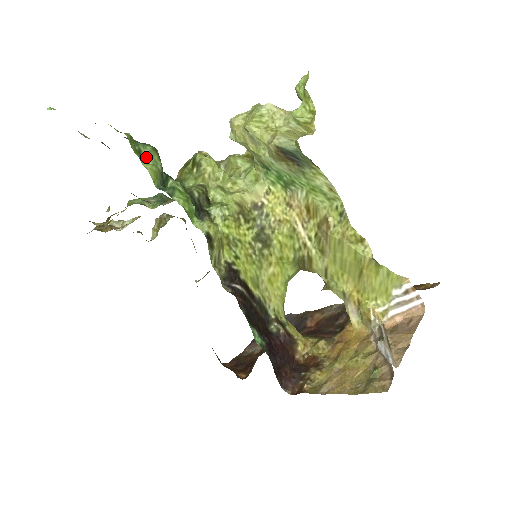
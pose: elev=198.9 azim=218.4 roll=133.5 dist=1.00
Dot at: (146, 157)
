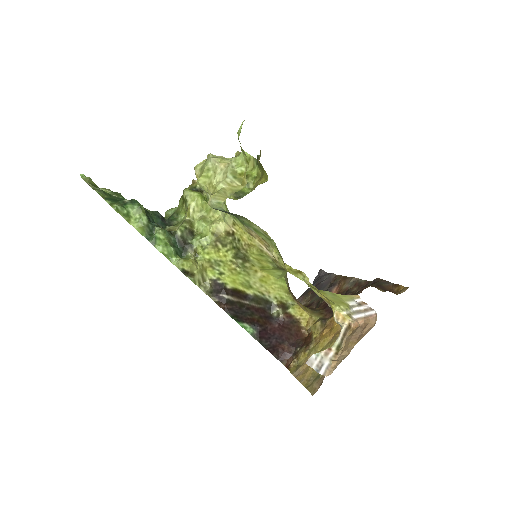
Dot at: (134, 216)
